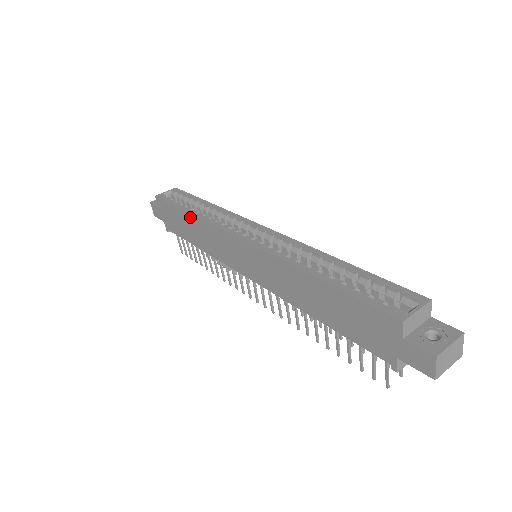
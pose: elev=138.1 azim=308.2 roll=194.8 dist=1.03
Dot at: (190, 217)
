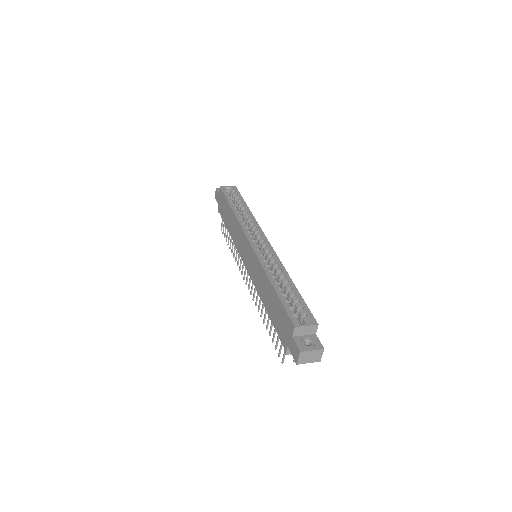
Dot at: (232, 212)
